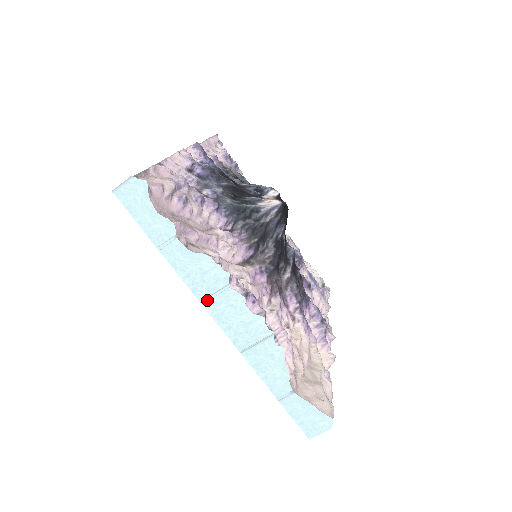
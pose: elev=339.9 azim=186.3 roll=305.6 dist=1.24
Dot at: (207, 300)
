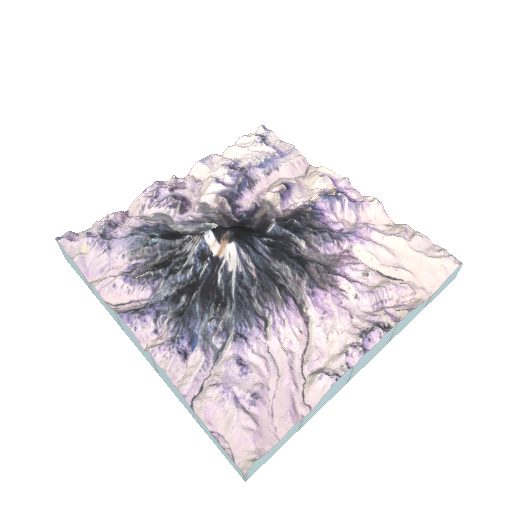
Dot at: (349, 379)
